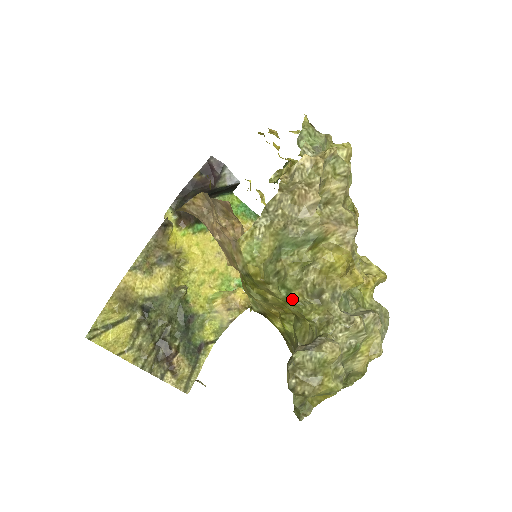
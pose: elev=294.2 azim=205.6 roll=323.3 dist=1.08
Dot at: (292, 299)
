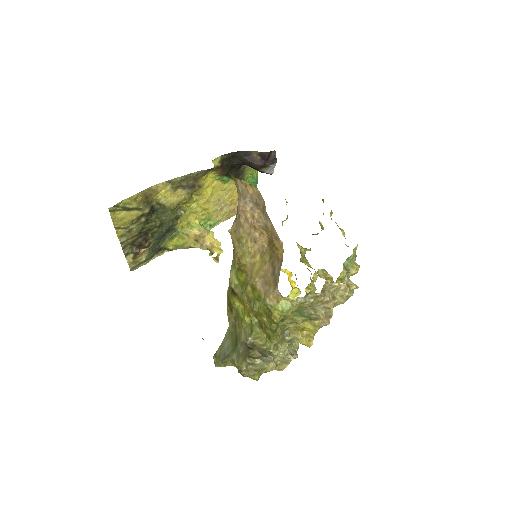
Dot at: (275, 332)
